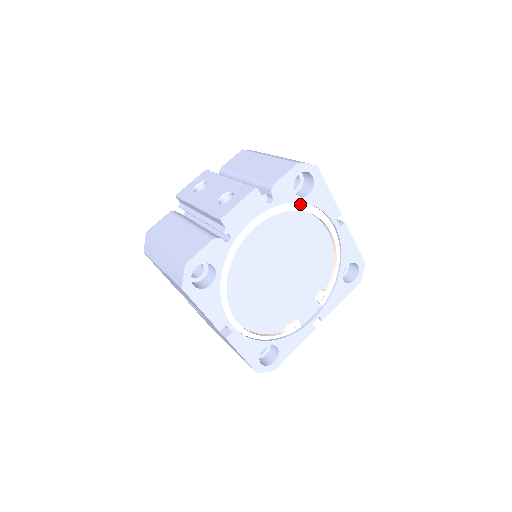
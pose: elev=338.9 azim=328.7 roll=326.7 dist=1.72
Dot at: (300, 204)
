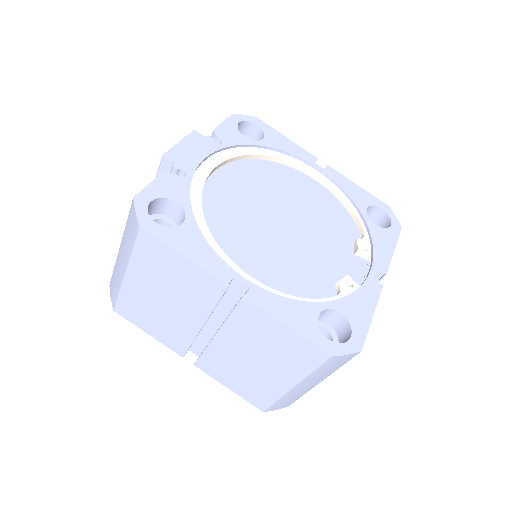
Dot at: (259, 150)
